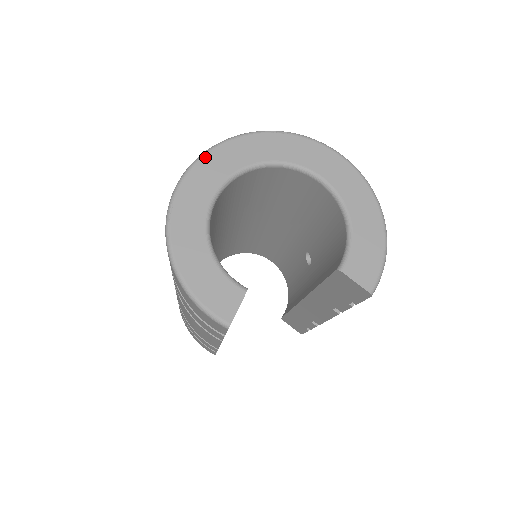
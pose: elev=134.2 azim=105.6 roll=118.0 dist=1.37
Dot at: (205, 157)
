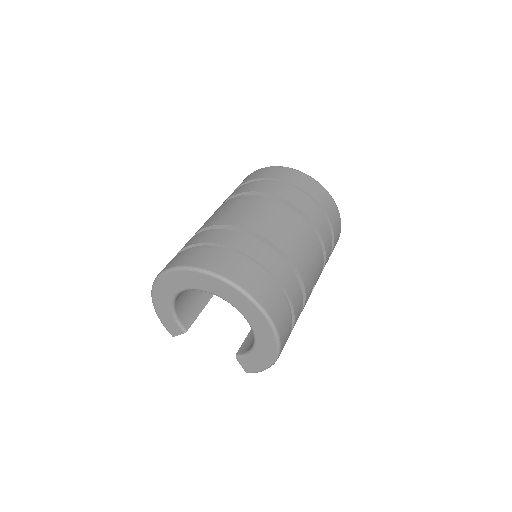
Dot at: (181, 271)
